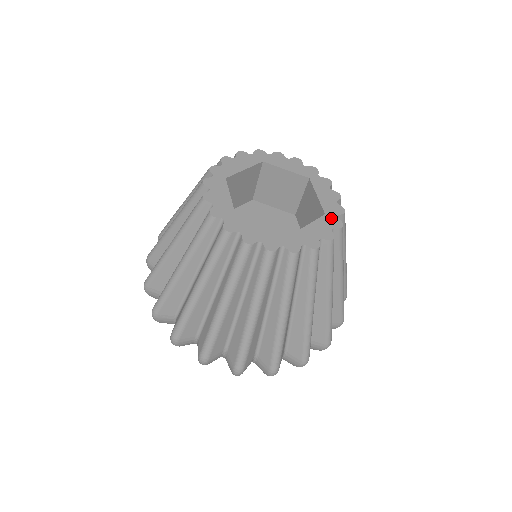
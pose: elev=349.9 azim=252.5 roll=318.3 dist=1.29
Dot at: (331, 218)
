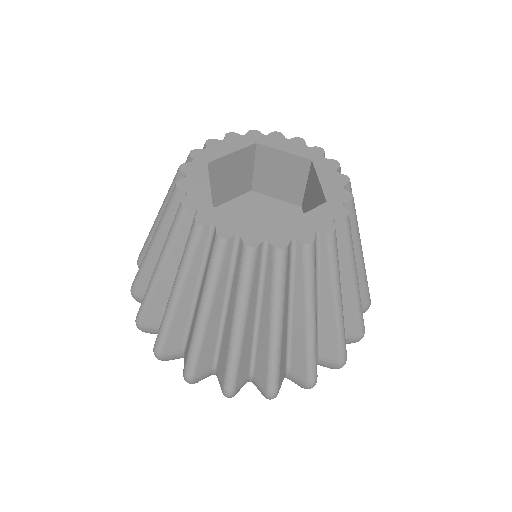
Dot at: (334, 206)
